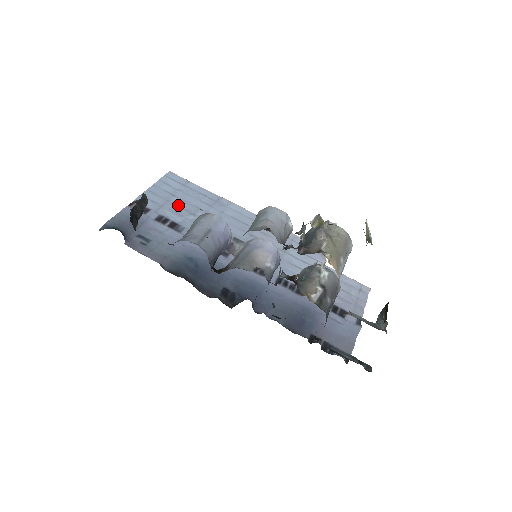
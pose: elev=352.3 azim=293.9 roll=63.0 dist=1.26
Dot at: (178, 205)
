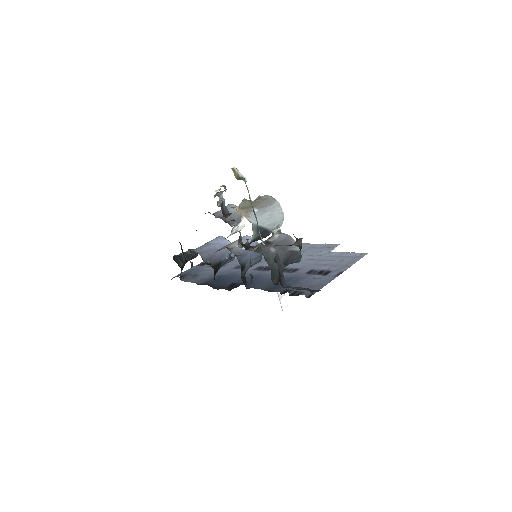
Dot at: occluded
